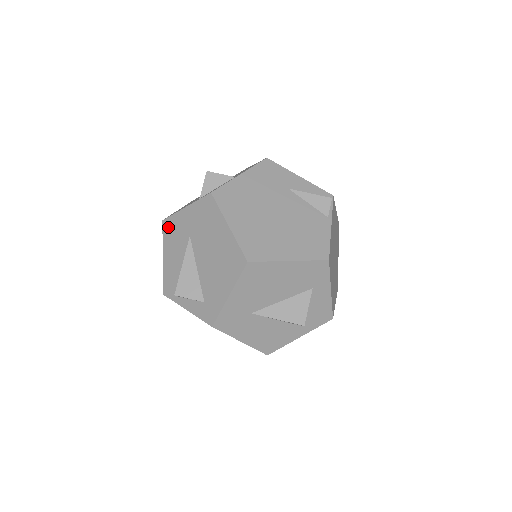
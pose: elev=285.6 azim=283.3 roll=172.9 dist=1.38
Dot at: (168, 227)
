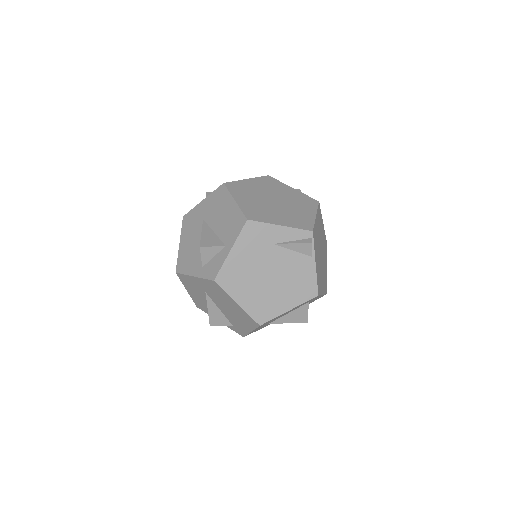
Dot at: (183, 279)
